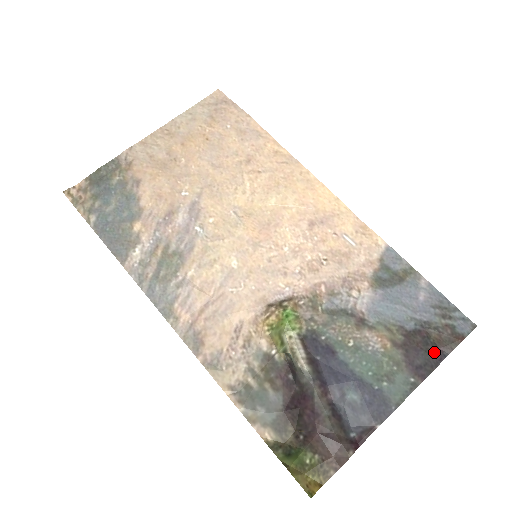
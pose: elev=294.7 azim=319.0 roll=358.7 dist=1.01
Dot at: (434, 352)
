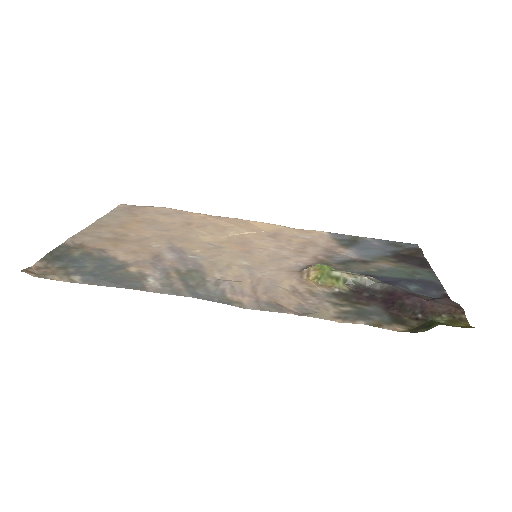
Dot at: (417, 258)
